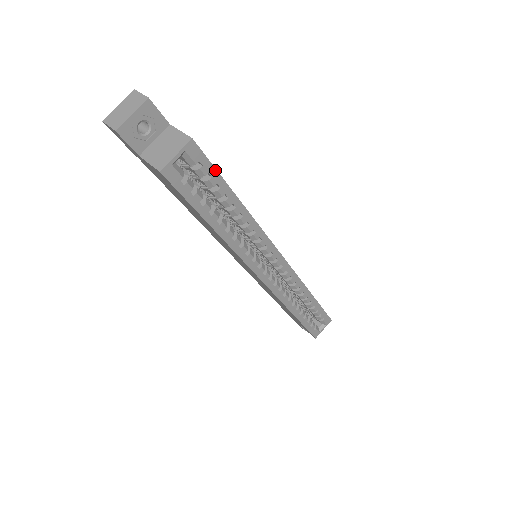
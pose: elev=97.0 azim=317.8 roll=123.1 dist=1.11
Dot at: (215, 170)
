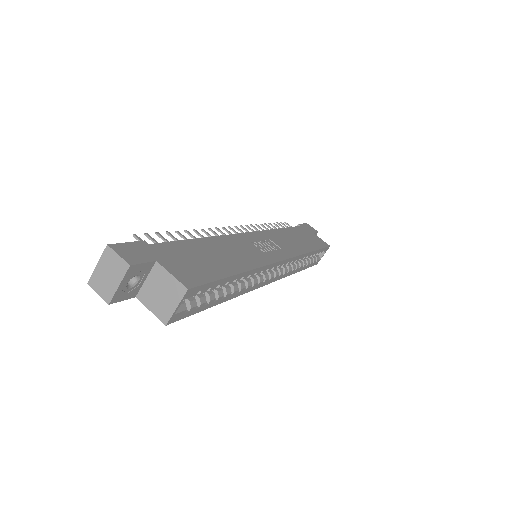
Dot at: (213, 282)
